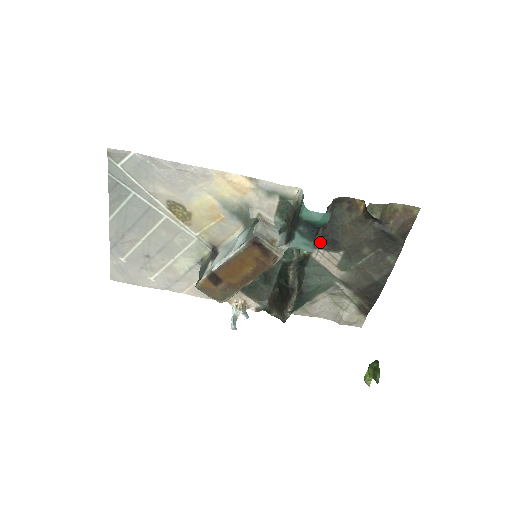
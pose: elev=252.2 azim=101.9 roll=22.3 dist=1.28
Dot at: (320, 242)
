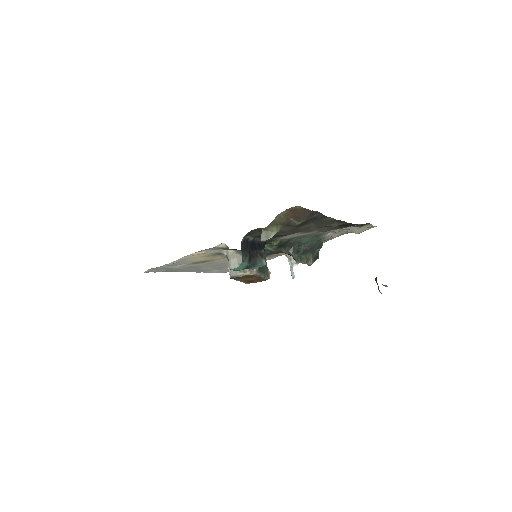
Dot at: (275, 237)
